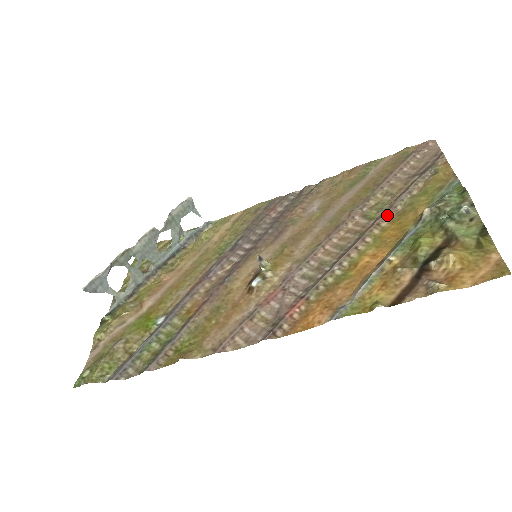
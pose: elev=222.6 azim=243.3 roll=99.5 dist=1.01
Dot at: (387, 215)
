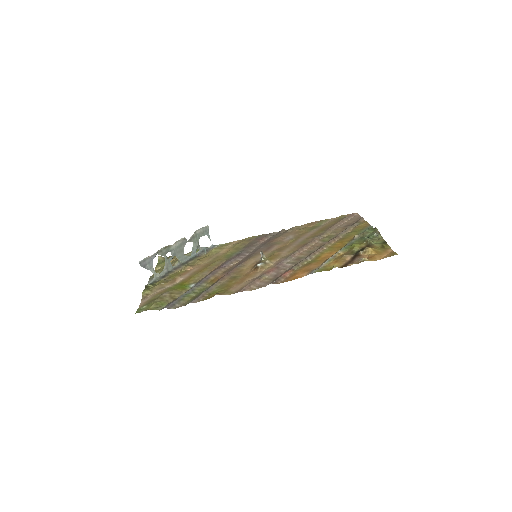
Dot at: (335, 239)
